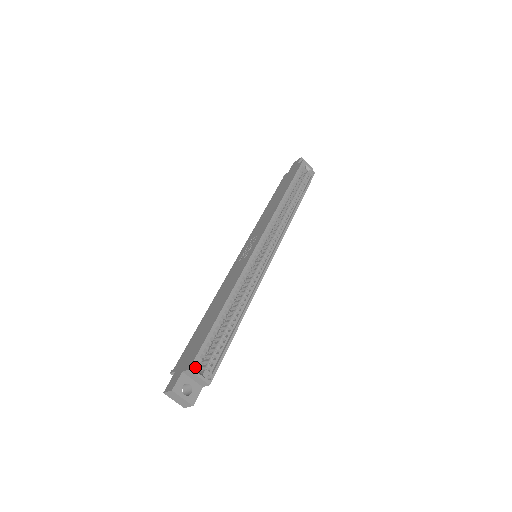
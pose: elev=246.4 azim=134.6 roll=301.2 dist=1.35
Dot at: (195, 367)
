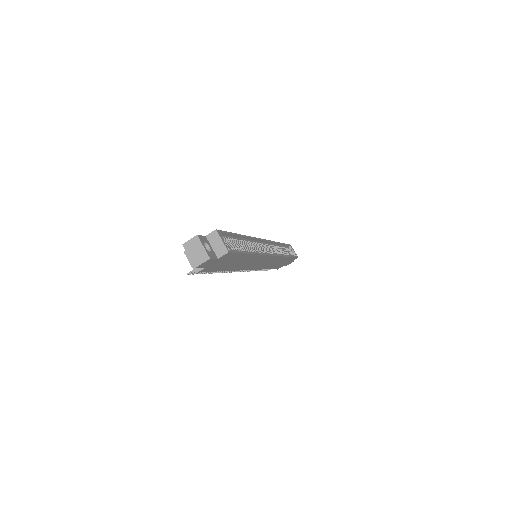
Dot at: (220, 233)
